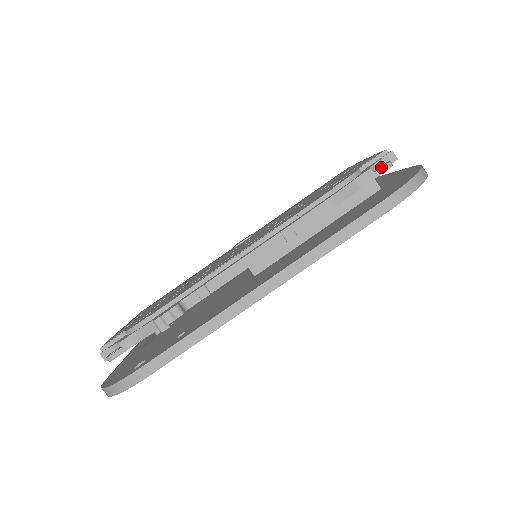
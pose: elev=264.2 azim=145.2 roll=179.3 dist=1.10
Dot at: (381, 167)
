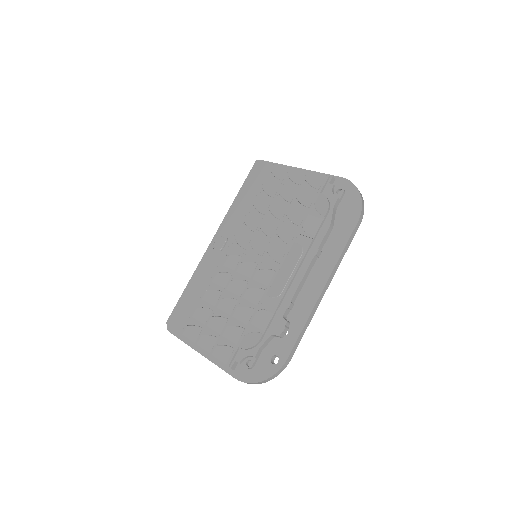
Dot at: (342, 195)
